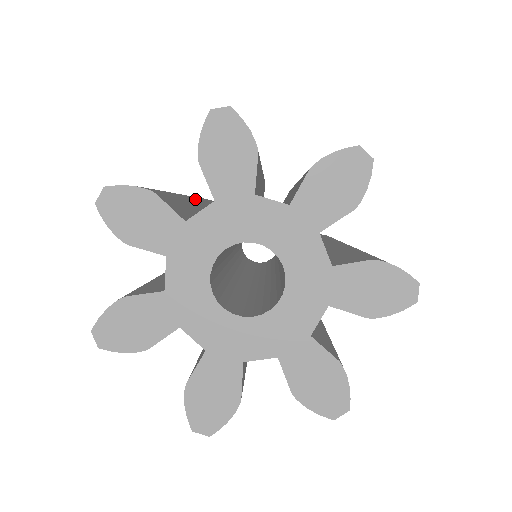
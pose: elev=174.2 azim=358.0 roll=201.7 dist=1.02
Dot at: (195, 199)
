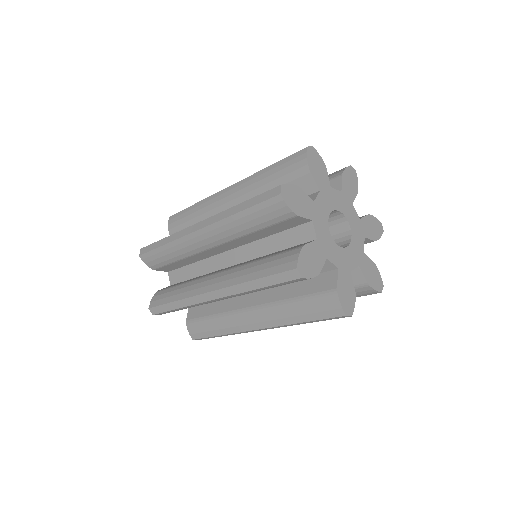
Dot at: occluded
